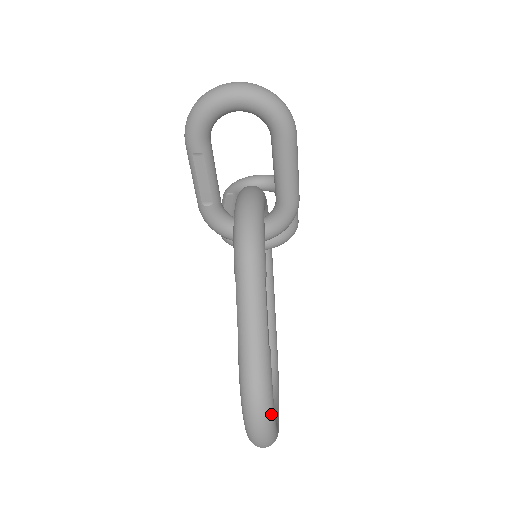
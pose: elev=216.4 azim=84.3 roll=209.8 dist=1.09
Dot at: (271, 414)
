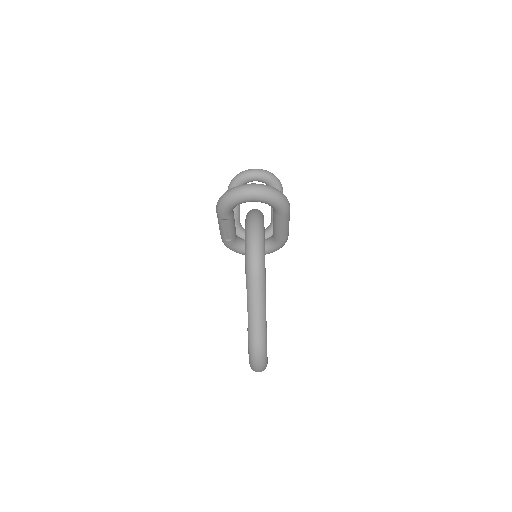
Dot at: (266, 361)
